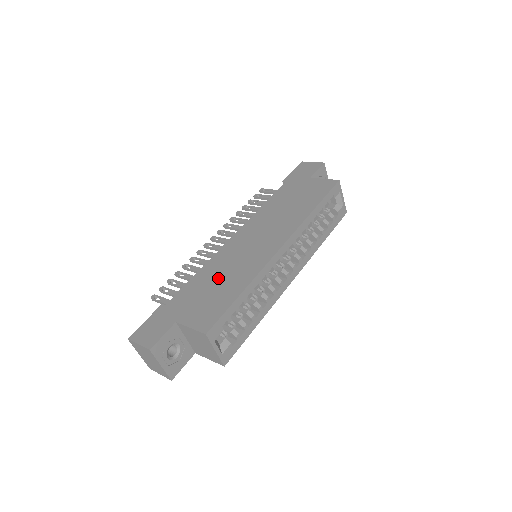
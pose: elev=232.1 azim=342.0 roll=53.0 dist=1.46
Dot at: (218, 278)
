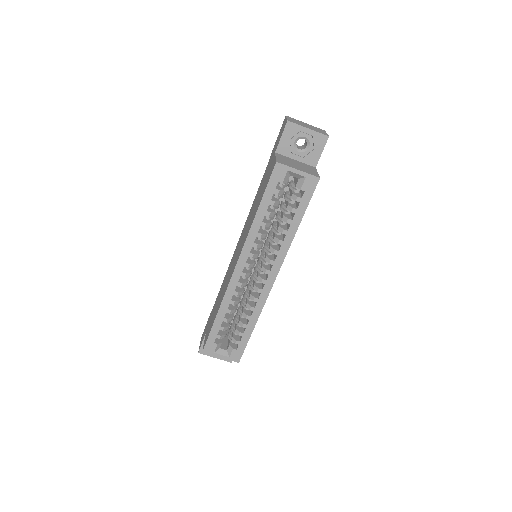
Dot at: (220, 294)
